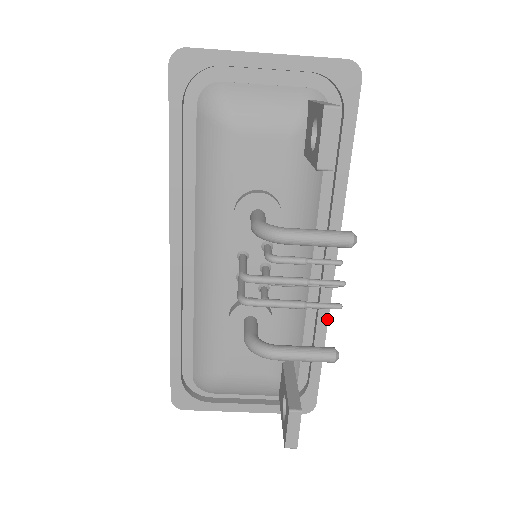
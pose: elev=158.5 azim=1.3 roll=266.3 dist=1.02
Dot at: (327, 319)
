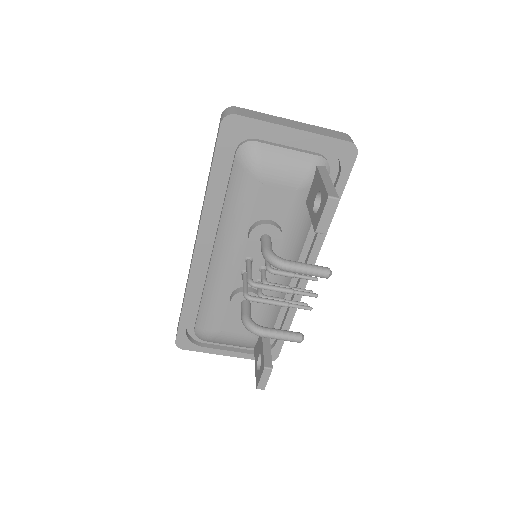
Dot at: occluded
